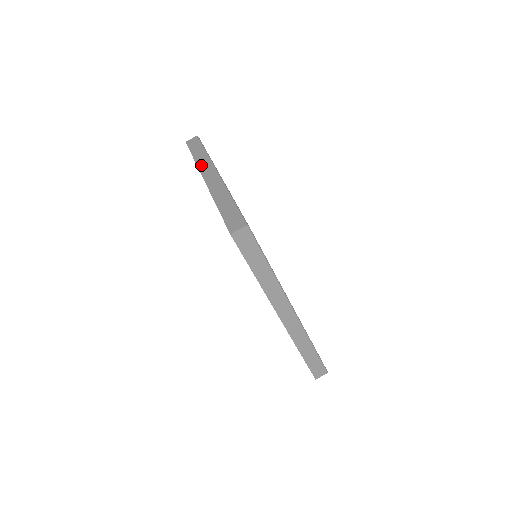
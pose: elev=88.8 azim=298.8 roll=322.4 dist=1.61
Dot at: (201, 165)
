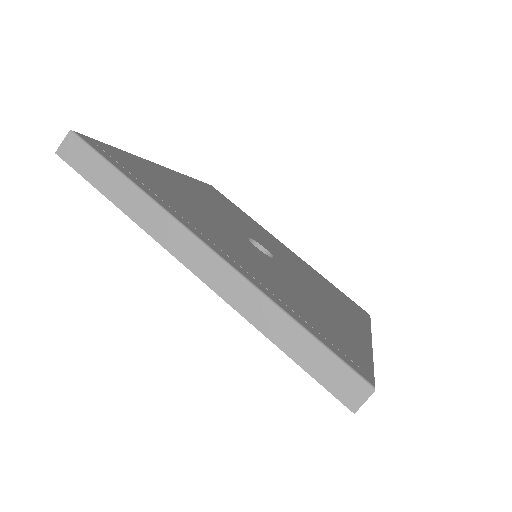
Dot at: (155, 231)
